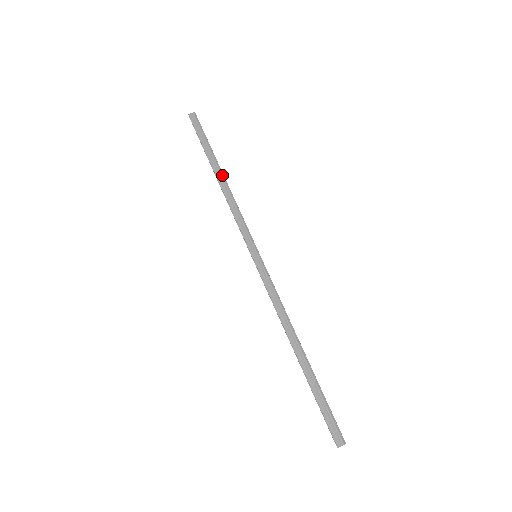
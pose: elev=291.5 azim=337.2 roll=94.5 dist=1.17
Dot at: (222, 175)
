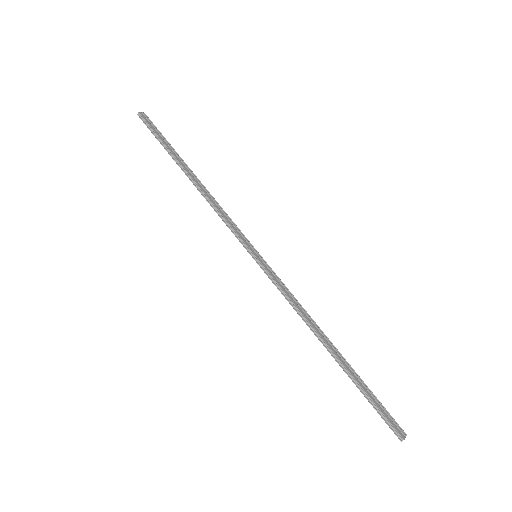
Dot at: (195, 175)
